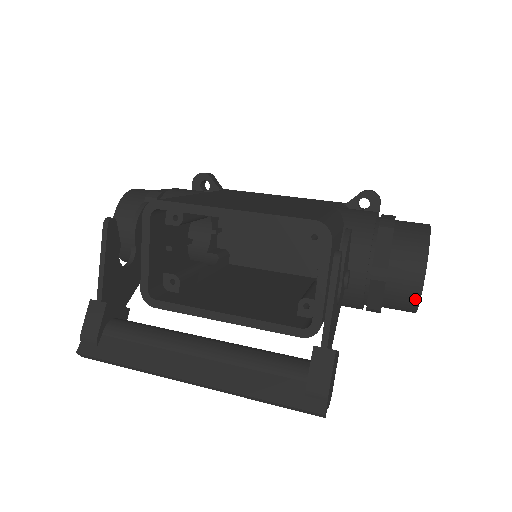
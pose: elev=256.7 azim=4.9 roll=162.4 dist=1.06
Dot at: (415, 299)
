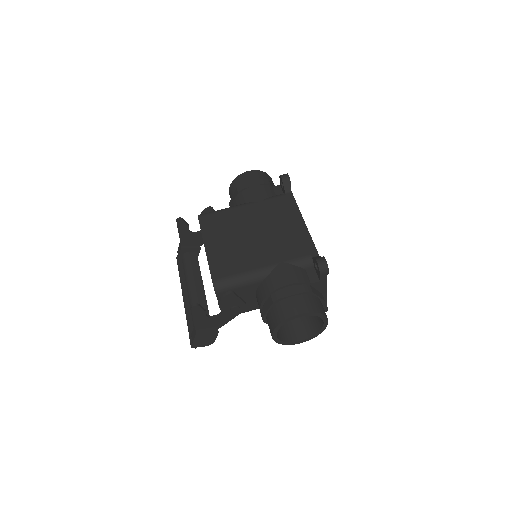
Dot at: (276, 340)
